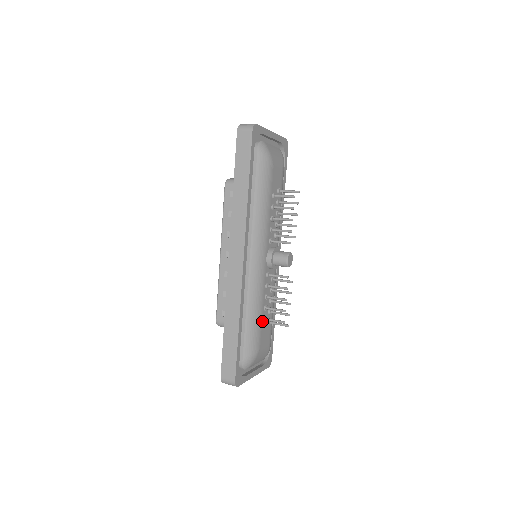
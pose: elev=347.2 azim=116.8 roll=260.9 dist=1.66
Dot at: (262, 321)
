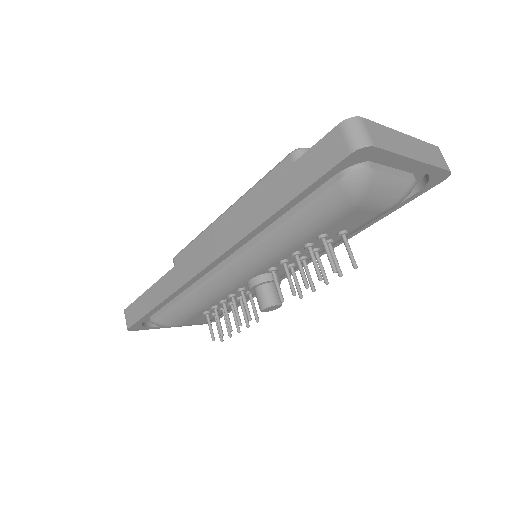
Dot at: (201, 312)
